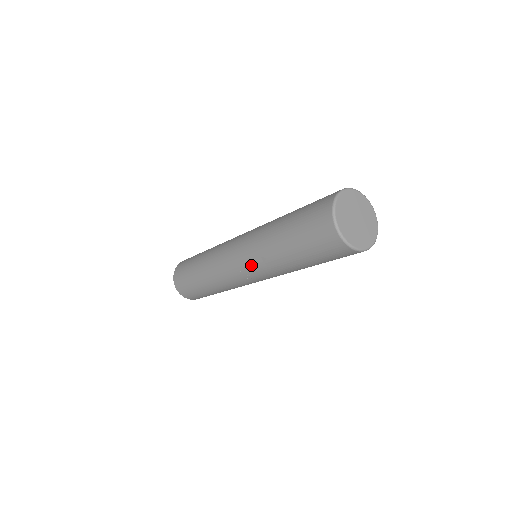
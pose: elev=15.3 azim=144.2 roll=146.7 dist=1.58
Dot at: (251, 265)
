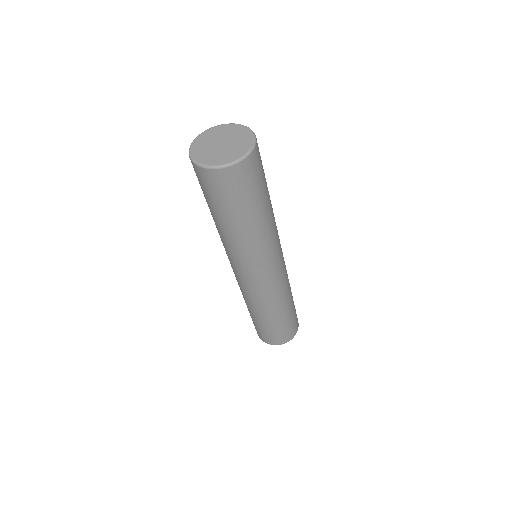
Dot at: (251, 265)
